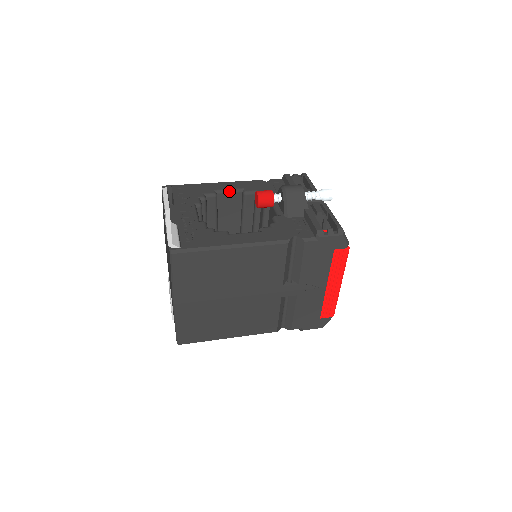
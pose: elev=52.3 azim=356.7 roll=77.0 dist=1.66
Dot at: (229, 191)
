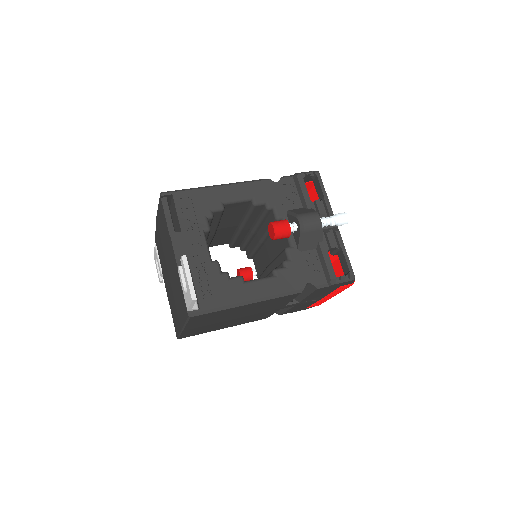
Dot at: (237, 201)
